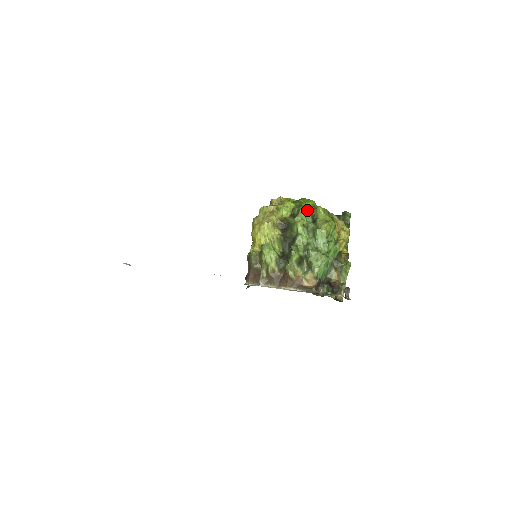
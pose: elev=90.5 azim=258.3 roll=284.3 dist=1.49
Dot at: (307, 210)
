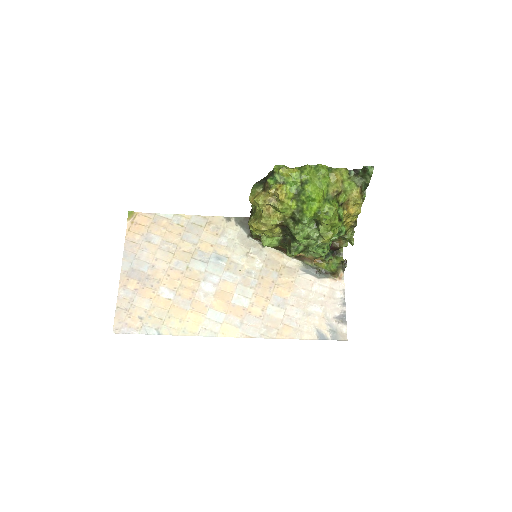
Dot at: (309, 220)
